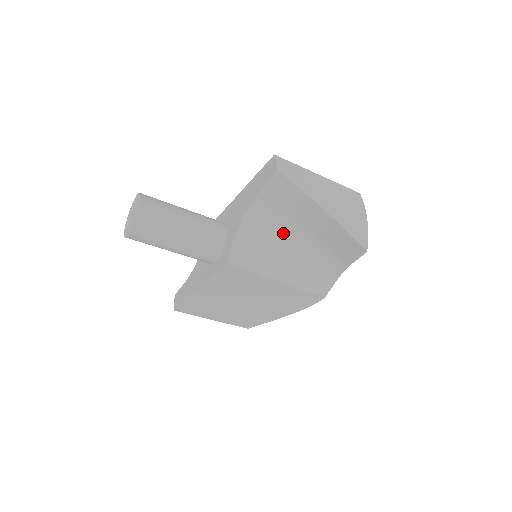
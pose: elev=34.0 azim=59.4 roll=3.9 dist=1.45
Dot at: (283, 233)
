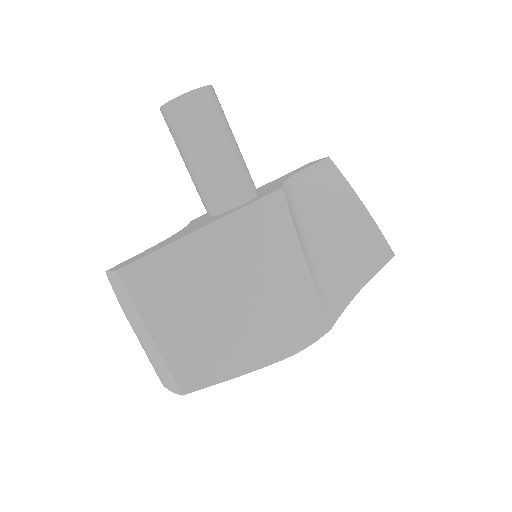
Dot at: (314, 218)
